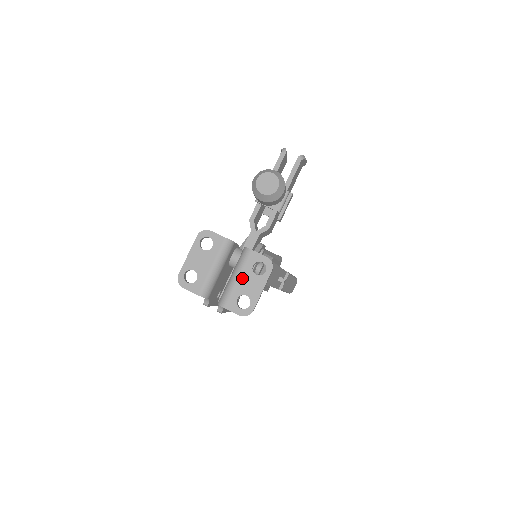
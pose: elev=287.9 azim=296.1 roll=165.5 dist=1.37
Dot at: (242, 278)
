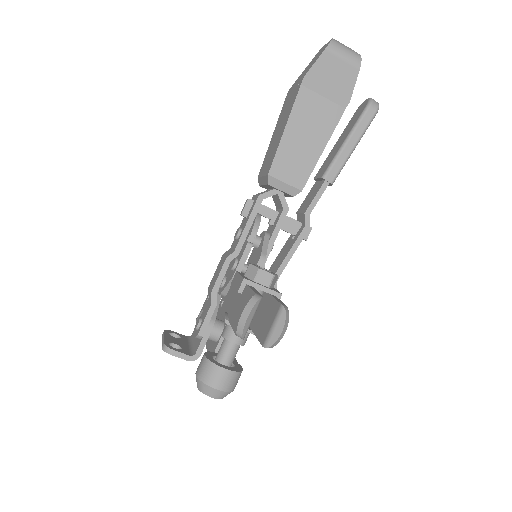
Dot at: occluded
